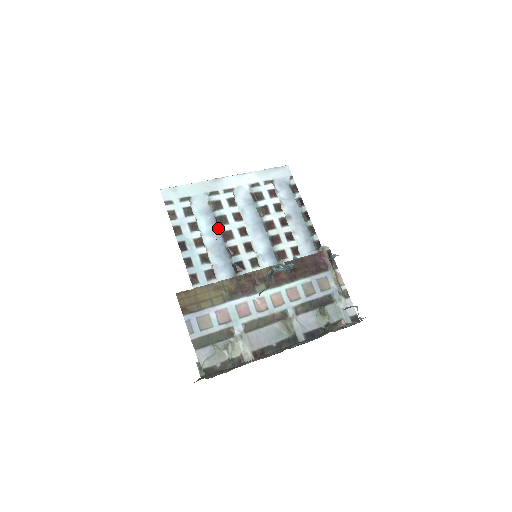
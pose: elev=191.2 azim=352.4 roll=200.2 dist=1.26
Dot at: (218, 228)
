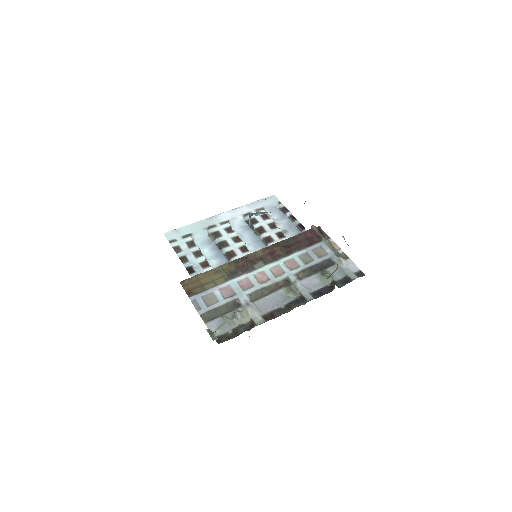
Dot at: (221, 252)
